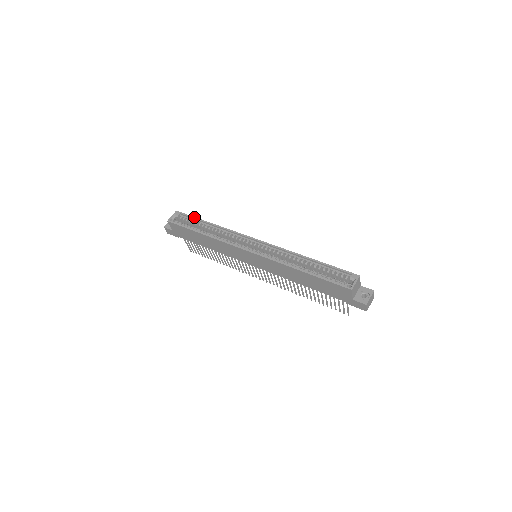
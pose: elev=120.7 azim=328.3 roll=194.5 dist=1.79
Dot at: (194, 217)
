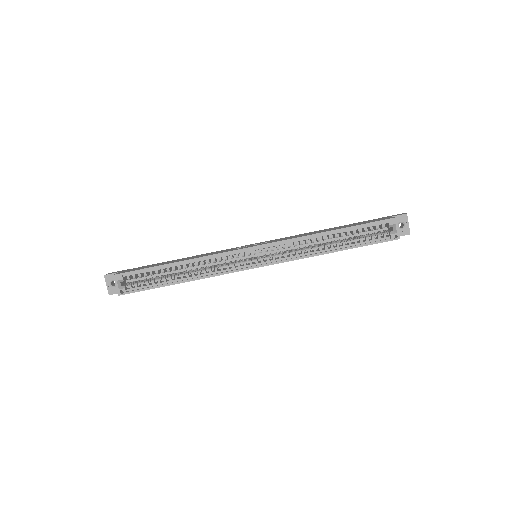
Dot at: (147, 269)
